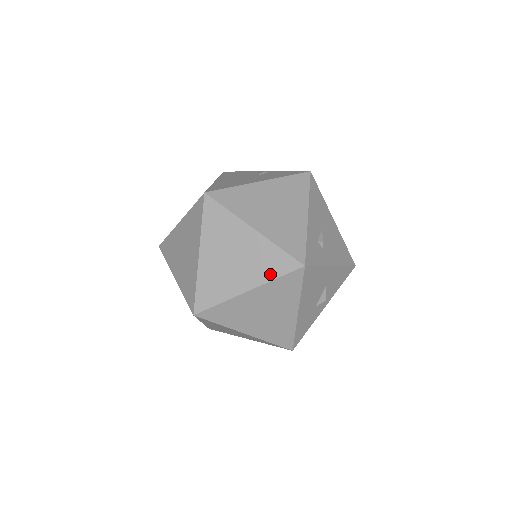
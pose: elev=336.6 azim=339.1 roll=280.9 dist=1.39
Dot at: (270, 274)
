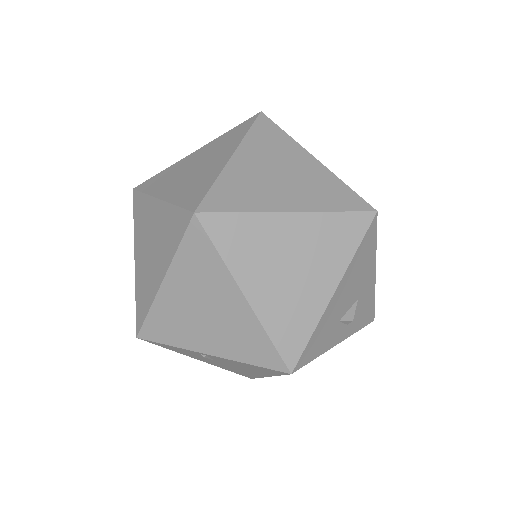
Dot at: (328, 204)
